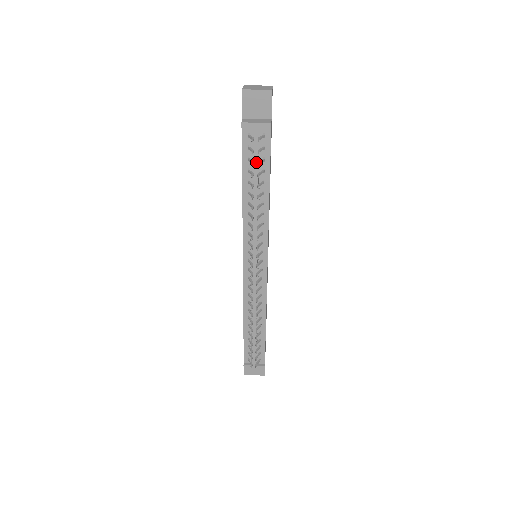
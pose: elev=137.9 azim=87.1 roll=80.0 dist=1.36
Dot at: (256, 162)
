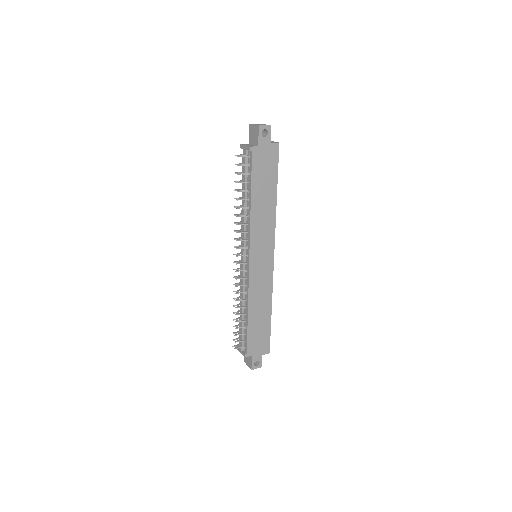
Dot at: (244, 174)
